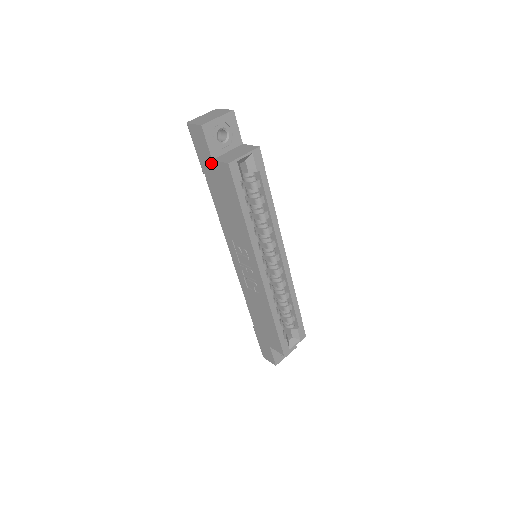
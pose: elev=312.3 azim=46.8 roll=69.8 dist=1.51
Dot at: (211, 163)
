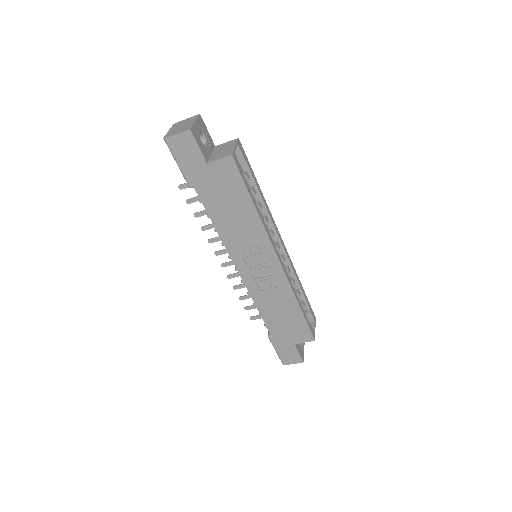
Dot at: (205, 168)
